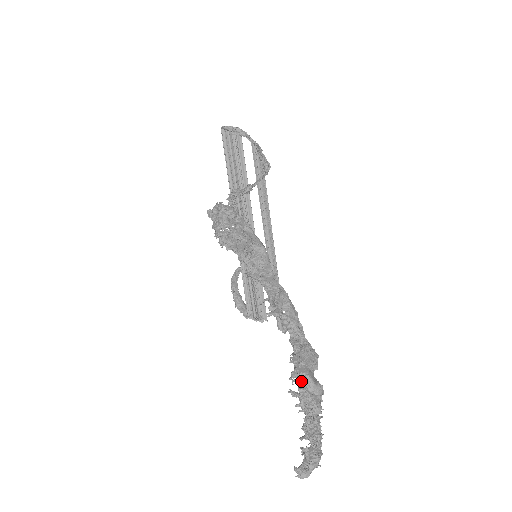
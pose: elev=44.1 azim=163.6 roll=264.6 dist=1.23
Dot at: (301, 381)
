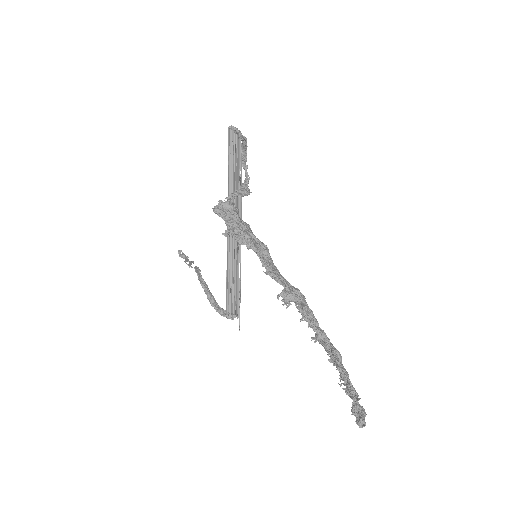
Dot at: (337, 357)
